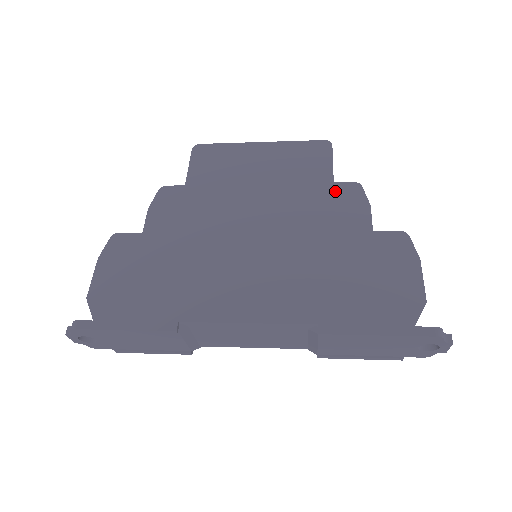
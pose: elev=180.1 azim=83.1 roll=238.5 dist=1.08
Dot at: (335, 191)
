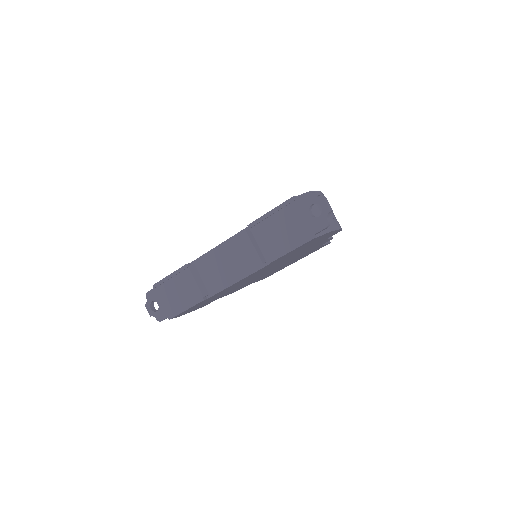
Dot at: occluded
